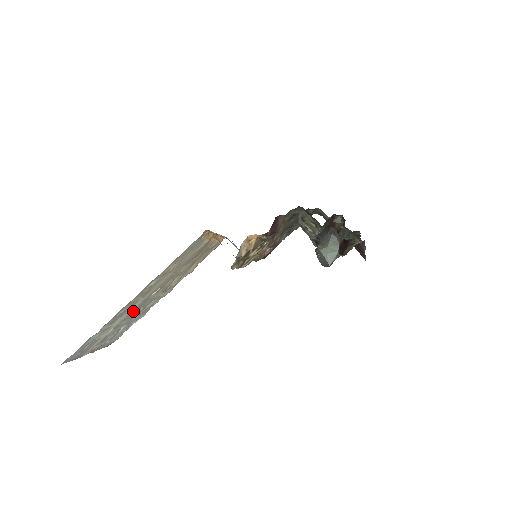
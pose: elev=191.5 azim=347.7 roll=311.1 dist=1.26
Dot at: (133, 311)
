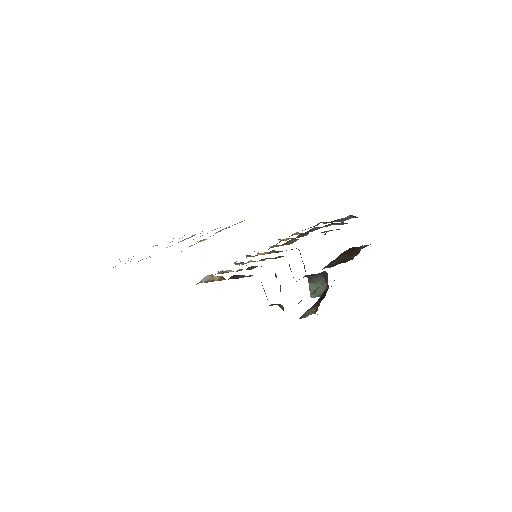
Dot at: occluded
